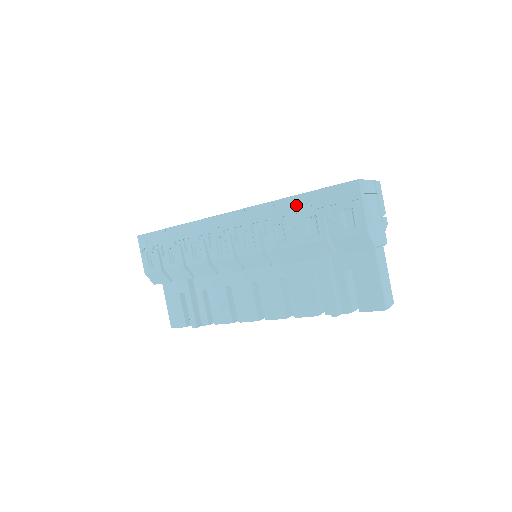
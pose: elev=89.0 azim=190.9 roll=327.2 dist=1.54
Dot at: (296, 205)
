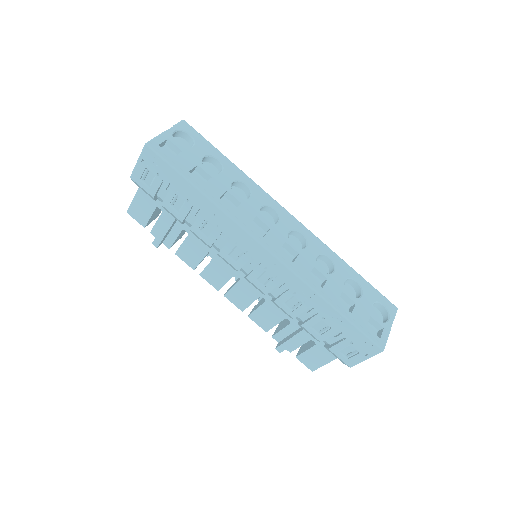
Dot at: (325, 310)
